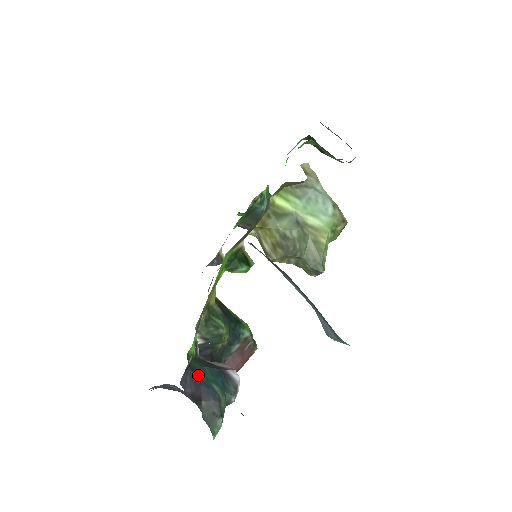
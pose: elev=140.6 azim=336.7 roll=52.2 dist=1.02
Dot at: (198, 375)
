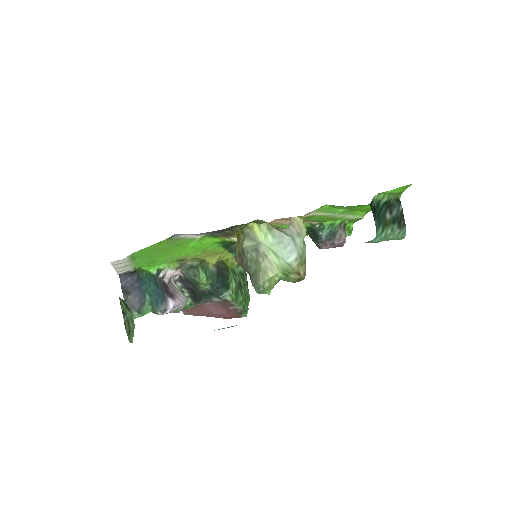
Dot at: (141, 283)
